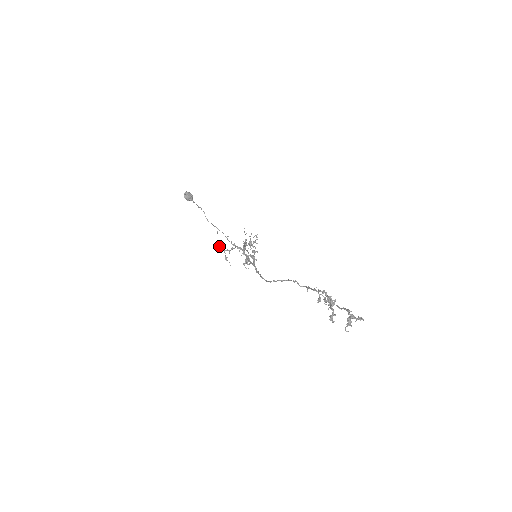
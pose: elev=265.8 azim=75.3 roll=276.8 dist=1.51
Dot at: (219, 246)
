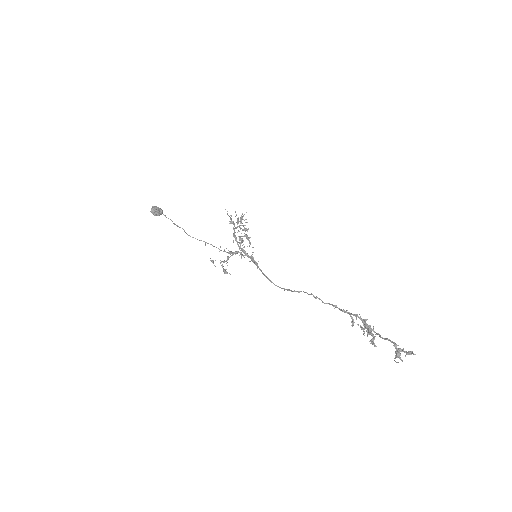
Dot at: (213, 260)
